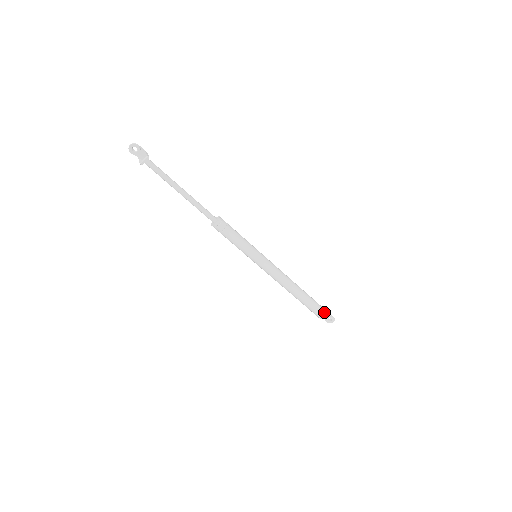
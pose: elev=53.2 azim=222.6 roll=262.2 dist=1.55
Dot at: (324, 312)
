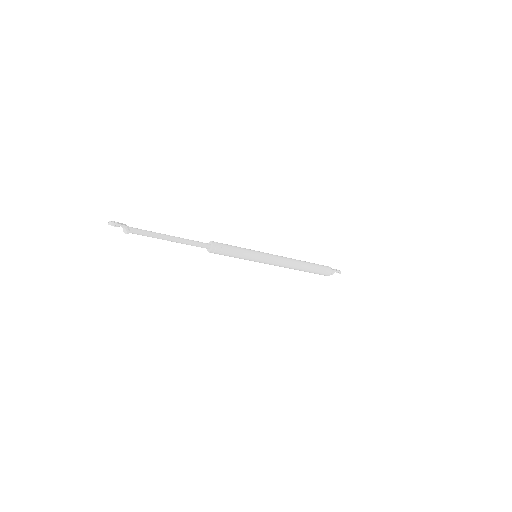
Dot at: (328, 274)
